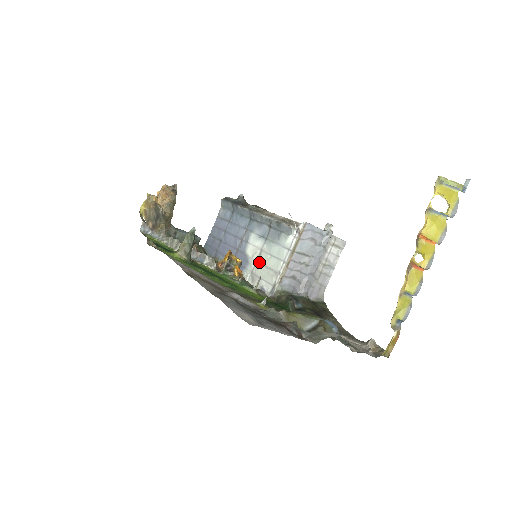
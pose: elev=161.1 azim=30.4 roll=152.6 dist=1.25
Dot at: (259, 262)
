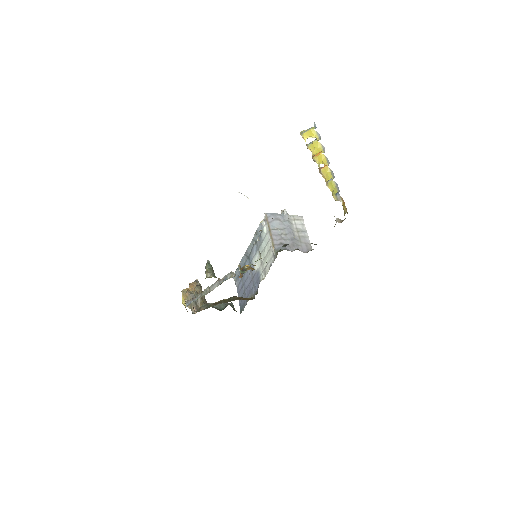
Dot at: (262, 261)
